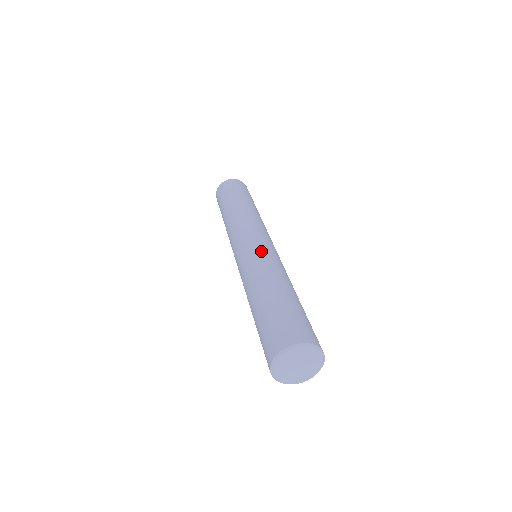
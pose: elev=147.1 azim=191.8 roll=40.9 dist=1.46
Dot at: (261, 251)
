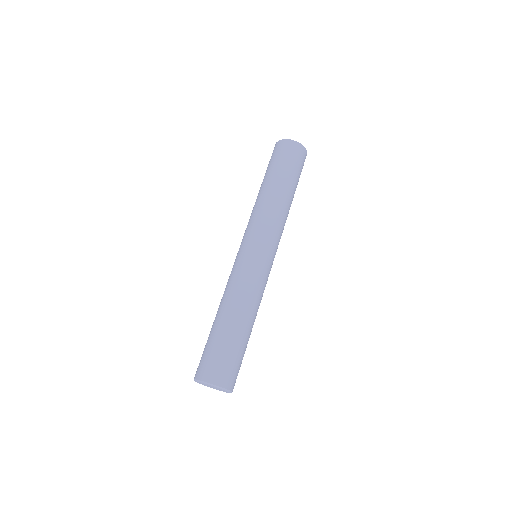
Dot at: (246, 268)
